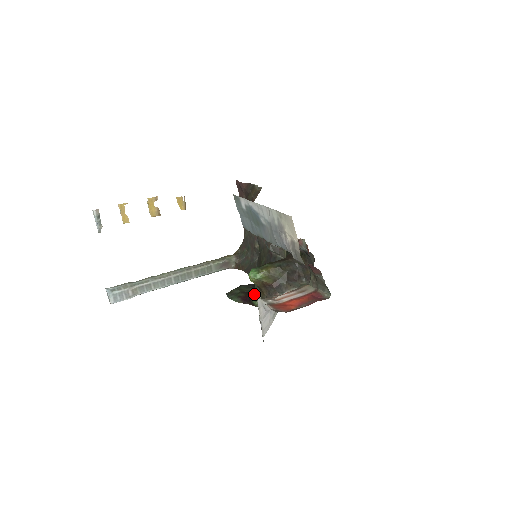
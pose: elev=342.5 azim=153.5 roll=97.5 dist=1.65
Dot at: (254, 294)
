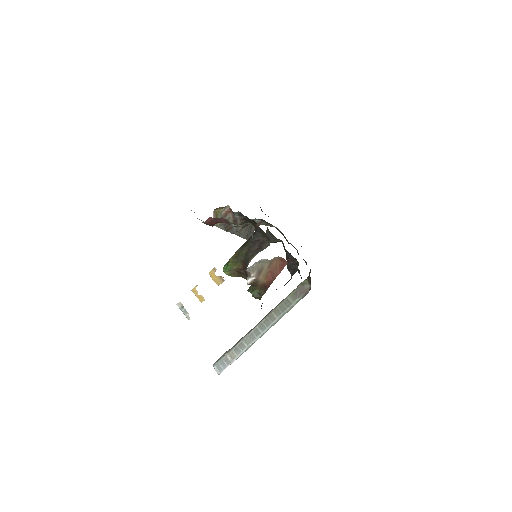
Dot at: (249, 288)
